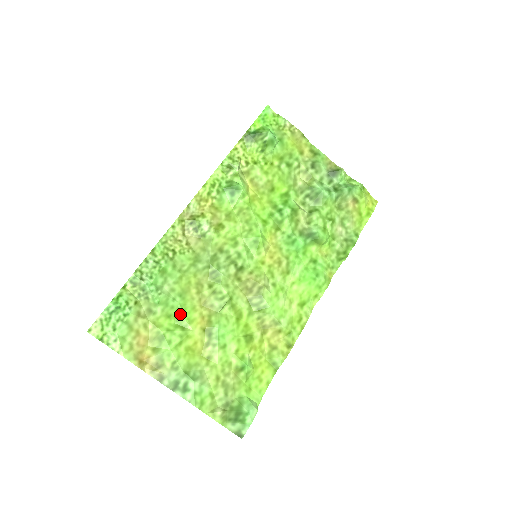
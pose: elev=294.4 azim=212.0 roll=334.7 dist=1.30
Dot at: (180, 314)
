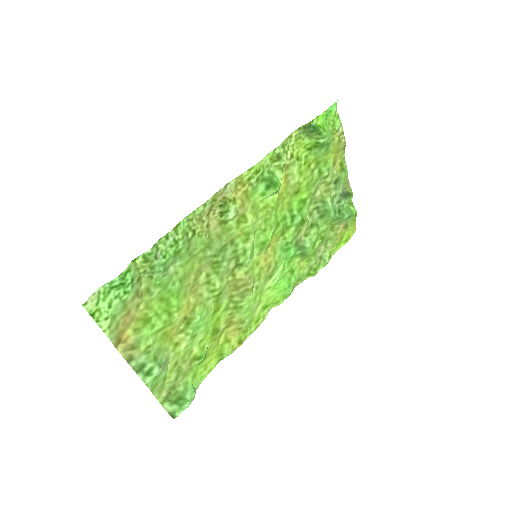
Dot at: (173, 299)
